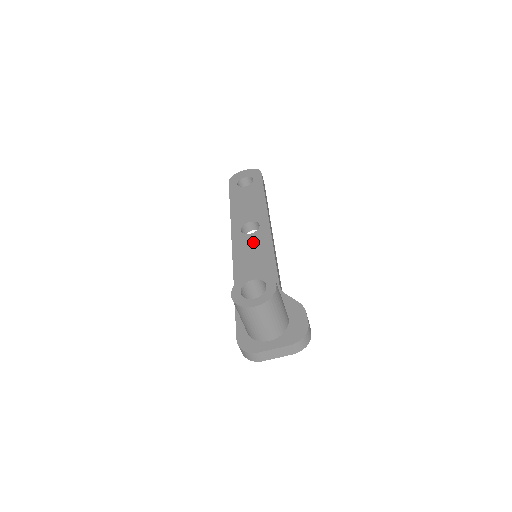
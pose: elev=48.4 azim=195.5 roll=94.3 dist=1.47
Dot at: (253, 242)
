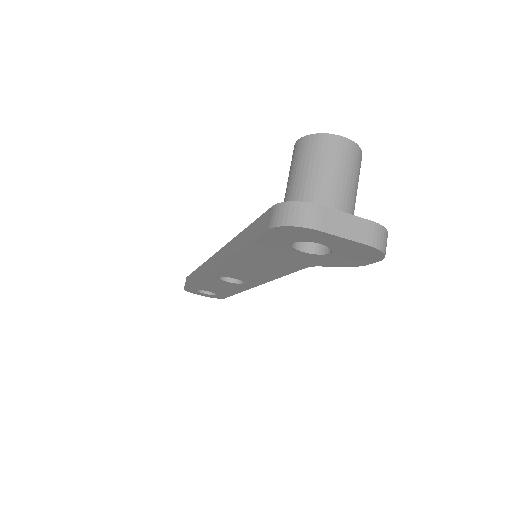
Dot at: occluded
